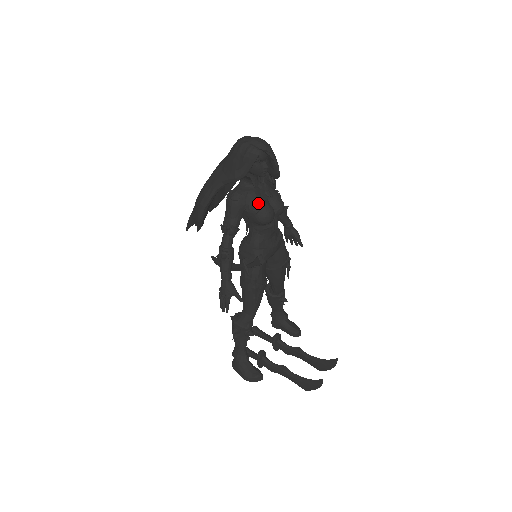
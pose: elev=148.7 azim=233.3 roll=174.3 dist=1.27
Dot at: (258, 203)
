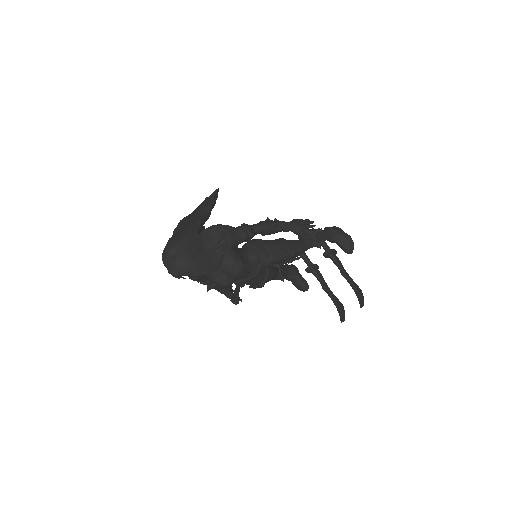
Dot at: (211, 279)
